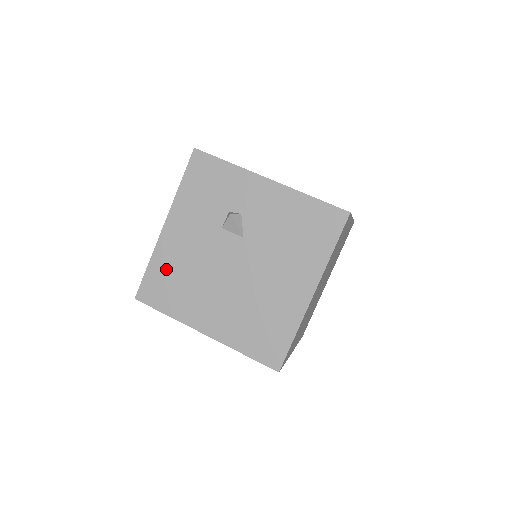
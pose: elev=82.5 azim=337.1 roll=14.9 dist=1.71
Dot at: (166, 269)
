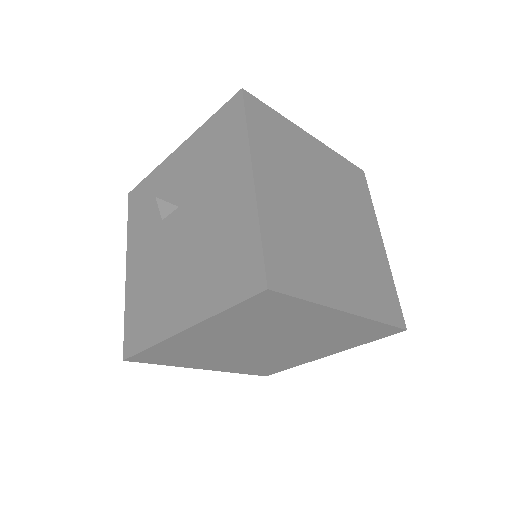
Dot at: (137, 303)
